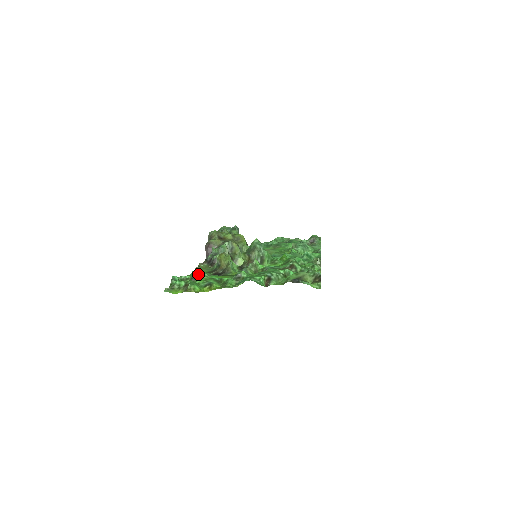
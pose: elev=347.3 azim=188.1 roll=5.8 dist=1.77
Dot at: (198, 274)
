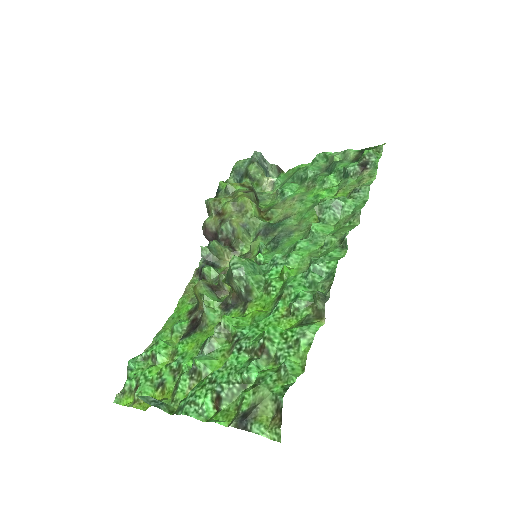
Dot at: (171, 328)
